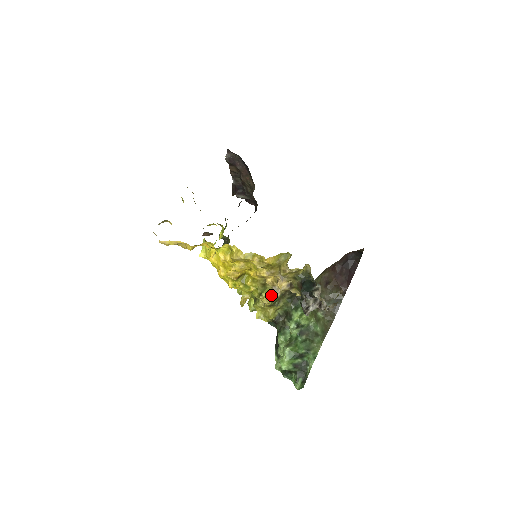
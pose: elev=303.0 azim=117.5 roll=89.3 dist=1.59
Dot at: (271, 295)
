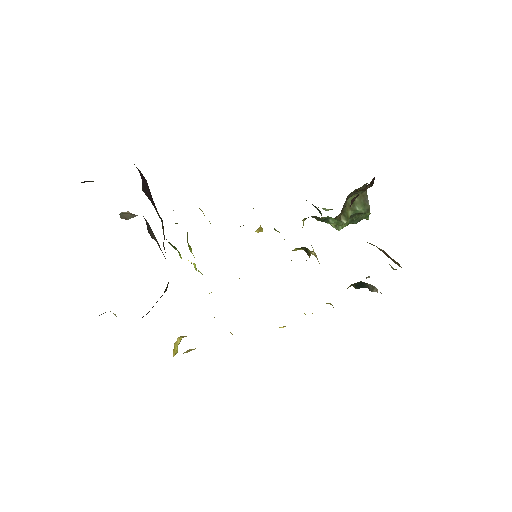
Dot at: (301, 248)
